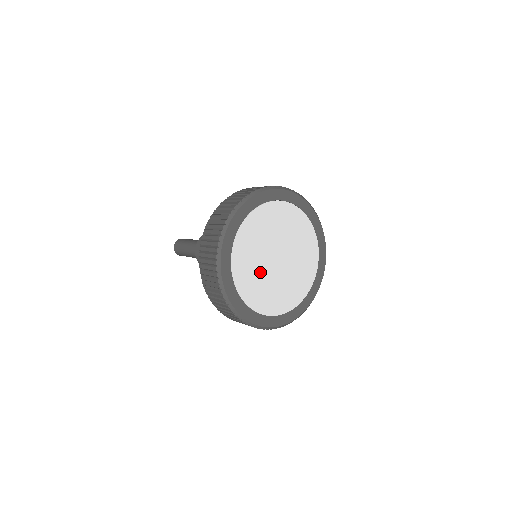
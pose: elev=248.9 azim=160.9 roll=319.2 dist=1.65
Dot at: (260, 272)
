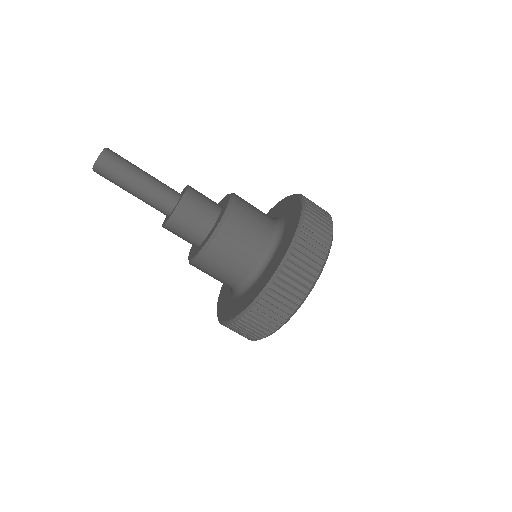
Dot at: occluded
